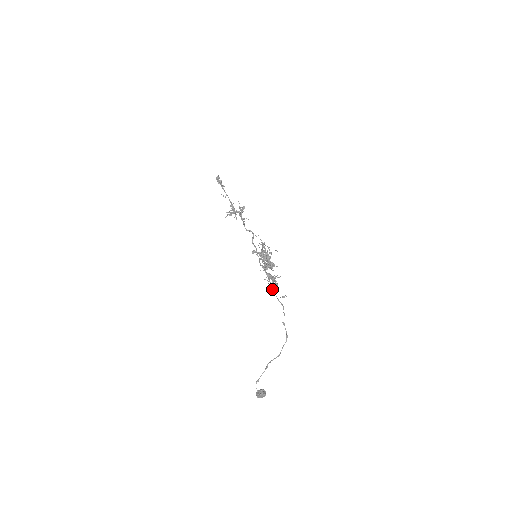
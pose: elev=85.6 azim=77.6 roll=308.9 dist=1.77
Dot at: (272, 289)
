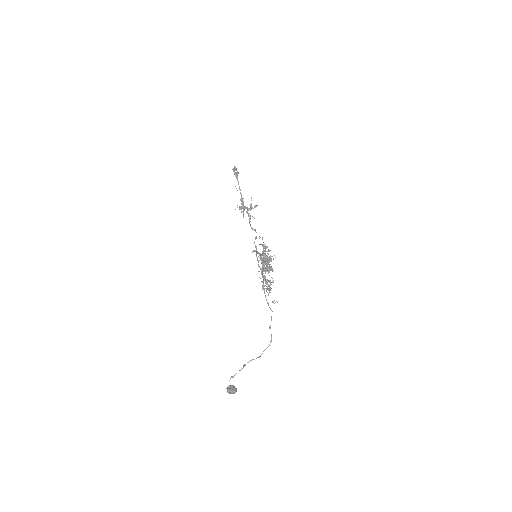
Dot at: (264, 292)
